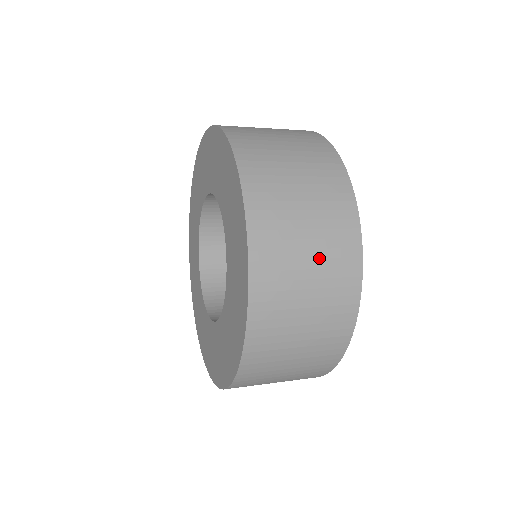
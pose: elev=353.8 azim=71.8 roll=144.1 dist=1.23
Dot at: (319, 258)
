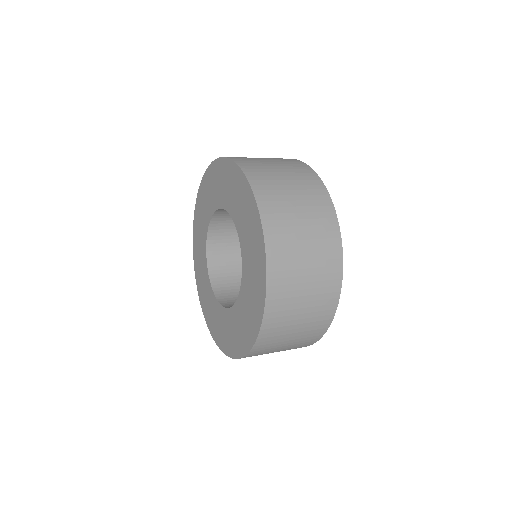
Dot at: (305, 323)
